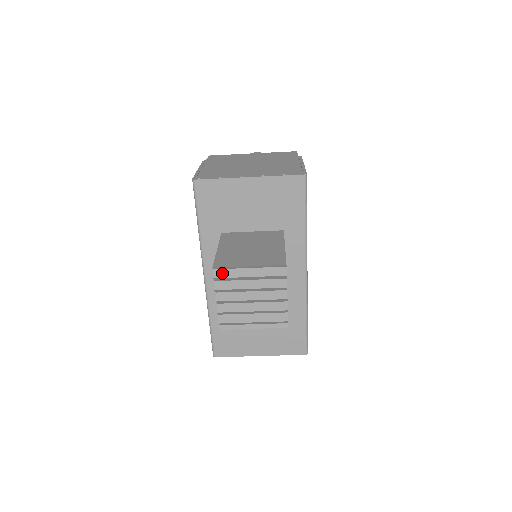
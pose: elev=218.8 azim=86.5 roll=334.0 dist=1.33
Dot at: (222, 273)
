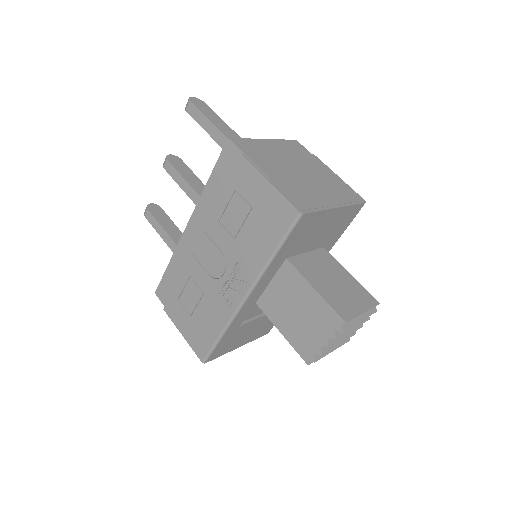
Dot at: (347, 324)
